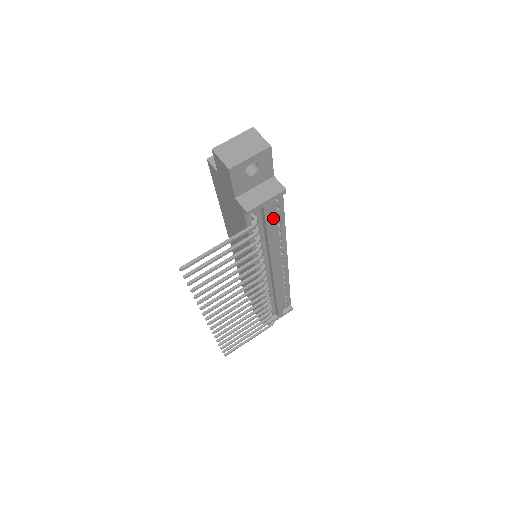
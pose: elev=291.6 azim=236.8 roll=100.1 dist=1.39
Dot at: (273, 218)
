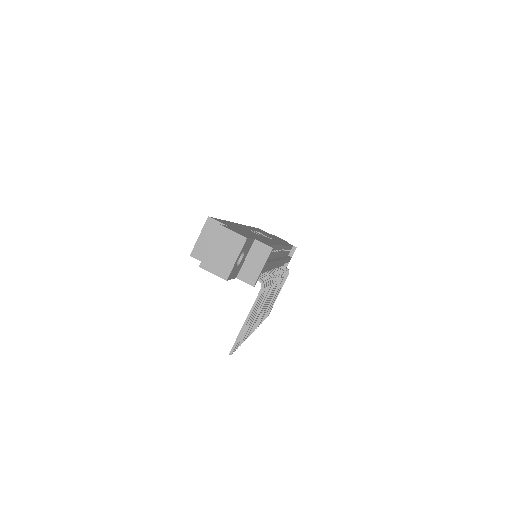
Dot at: occluded
